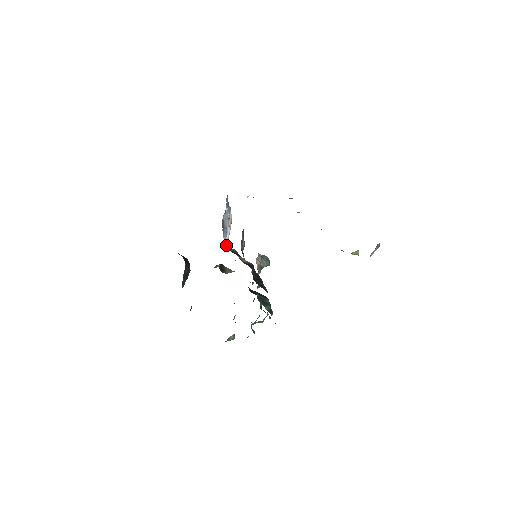
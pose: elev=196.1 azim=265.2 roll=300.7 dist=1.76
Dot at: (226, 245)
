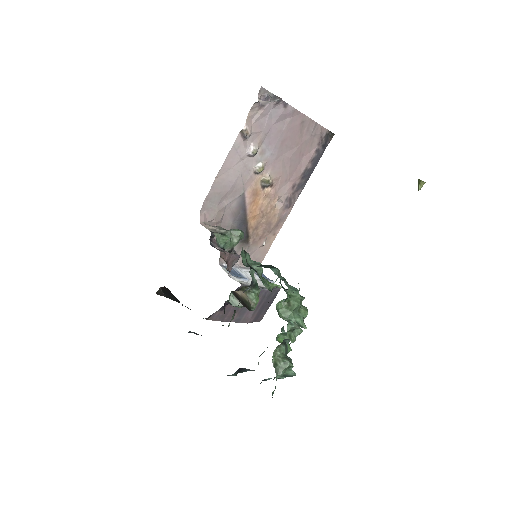
Dot at: occluded
